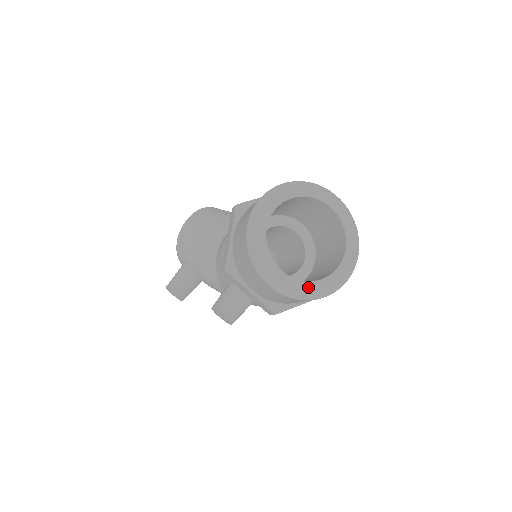
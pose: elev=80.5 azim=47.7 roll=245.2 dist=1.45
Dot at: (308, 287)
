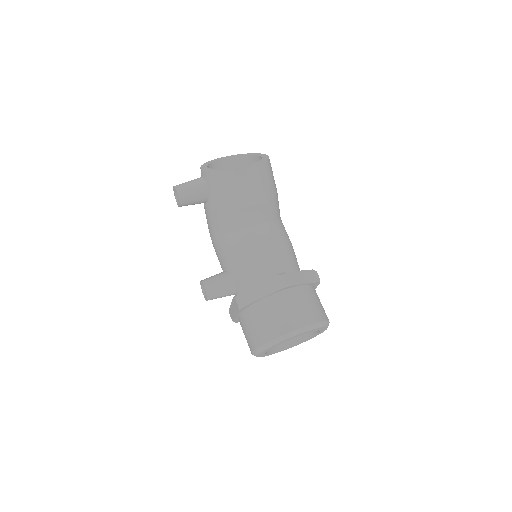
Dot at: (265, 355)
